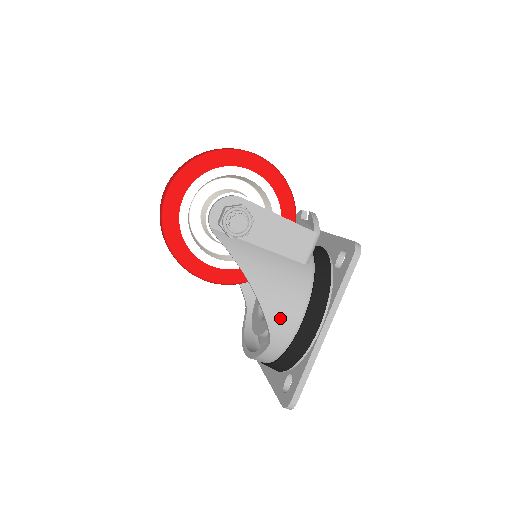
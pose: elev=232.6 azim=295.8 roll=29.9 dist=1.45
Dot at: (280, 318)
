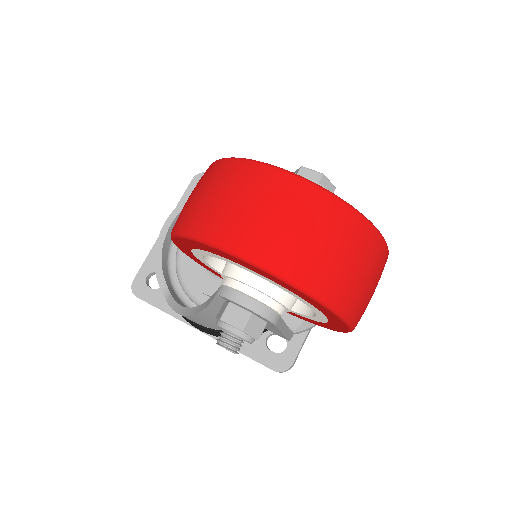
Dot at: occluded
